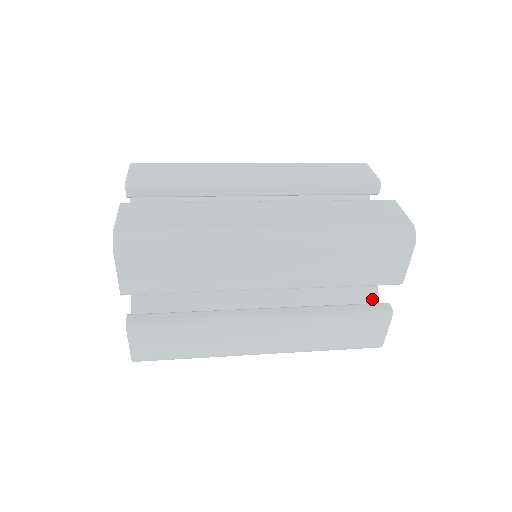
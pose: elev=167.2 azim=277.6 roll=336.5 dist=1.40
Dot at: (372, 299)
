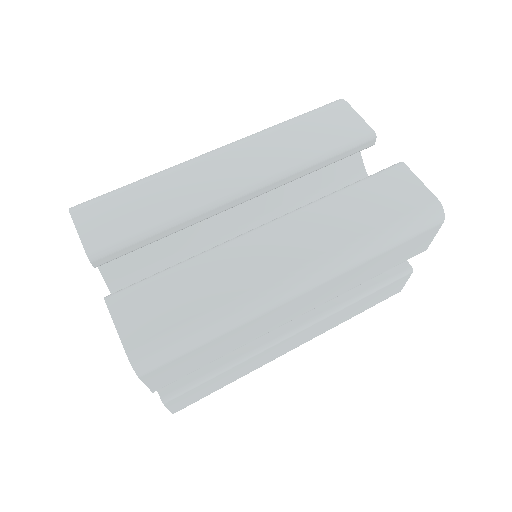
Dot at: occluded
